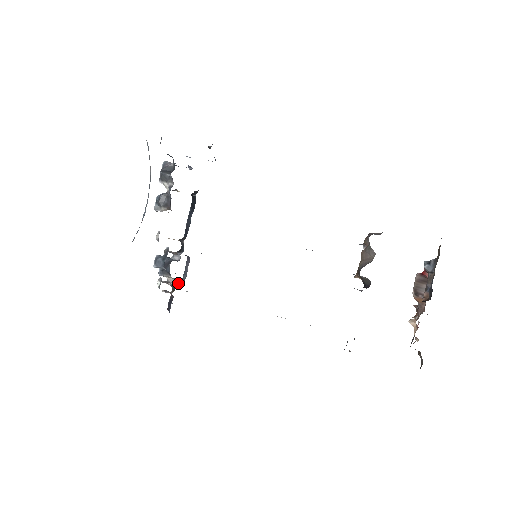
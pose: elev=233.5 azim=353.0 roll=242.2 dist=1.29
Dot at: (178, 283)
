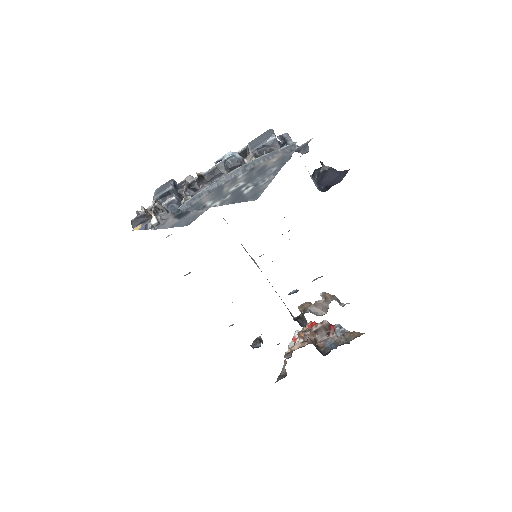
Dot at: occluded
